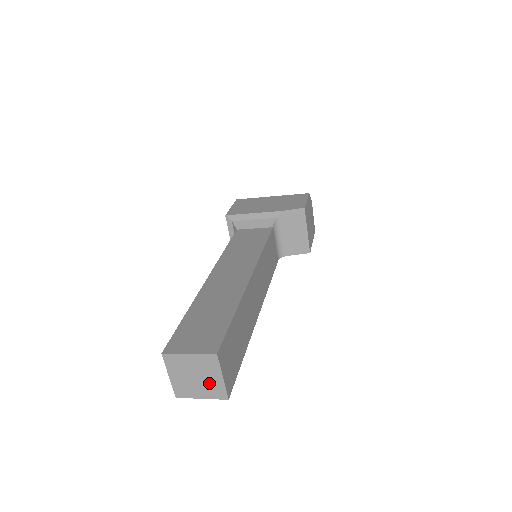
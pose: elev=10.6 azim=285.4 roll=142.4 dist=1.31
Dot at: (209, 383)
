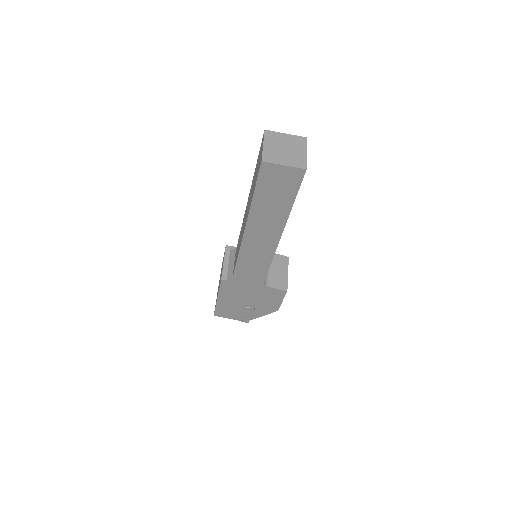
Dot at: (295, 155)
